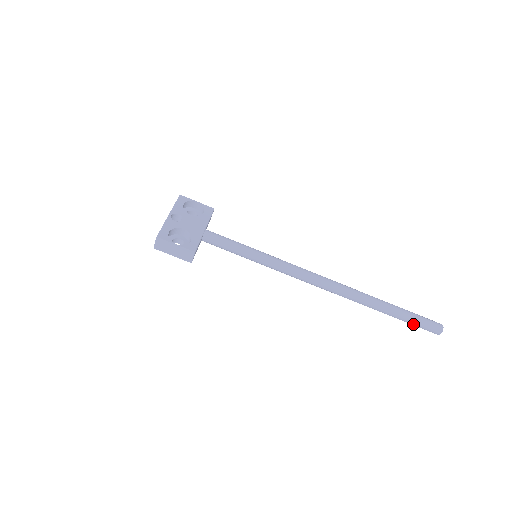
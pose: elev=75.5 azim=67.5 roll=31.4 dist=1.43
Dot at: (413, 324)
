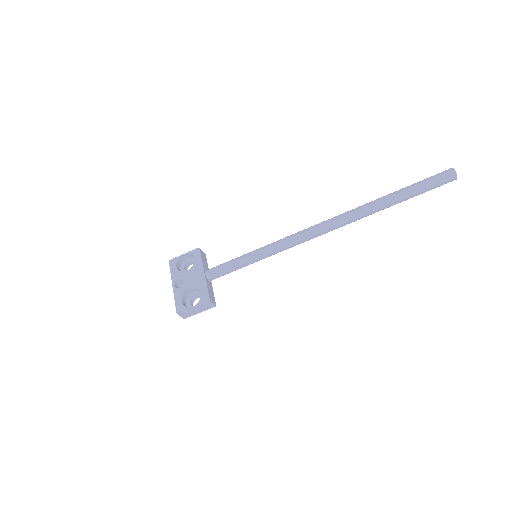
Dot at: occluded
